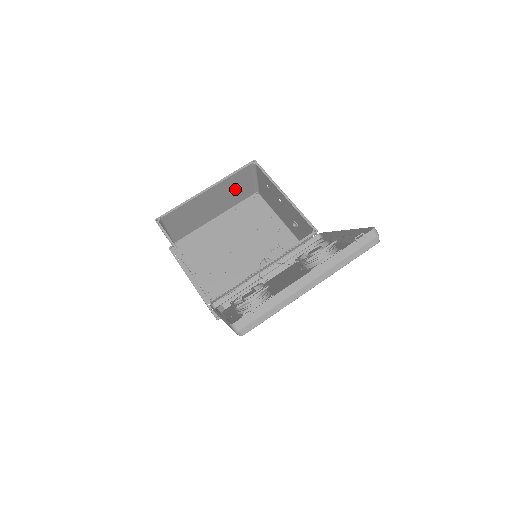
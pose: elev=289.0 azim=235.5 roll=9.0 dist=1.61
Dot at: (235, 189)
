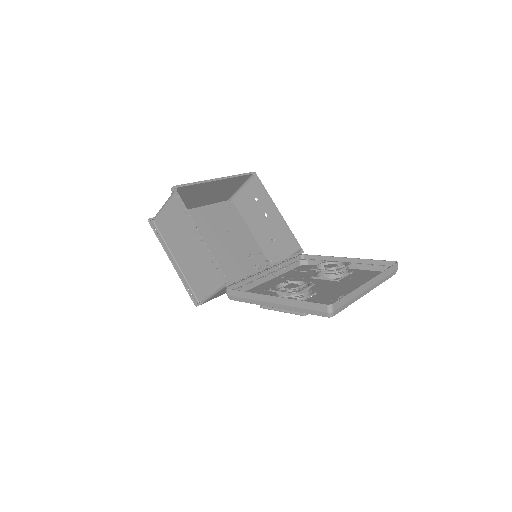
Dot at: (226, 189)
